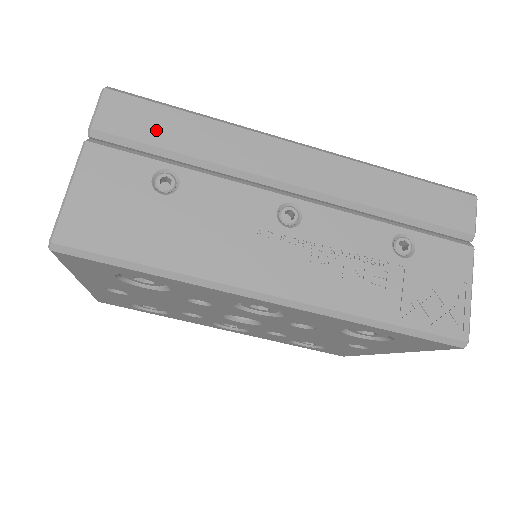
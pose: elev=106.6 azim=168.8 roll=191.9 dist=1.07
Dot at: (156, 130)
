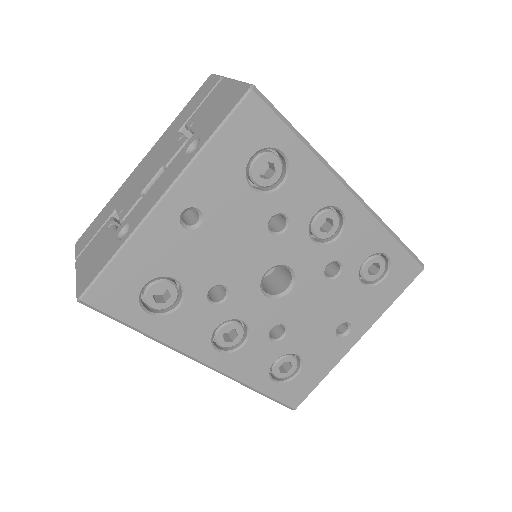
Dot at: occluded
